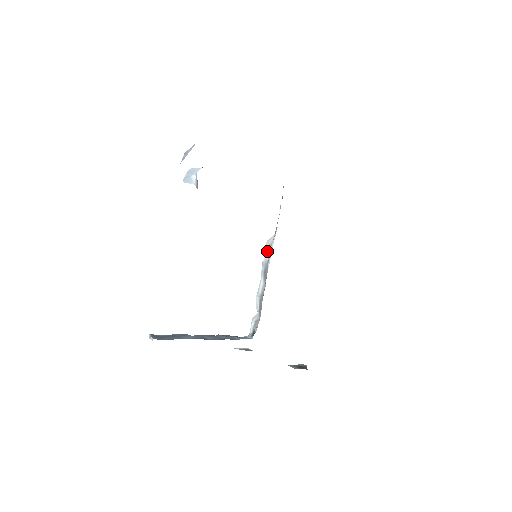
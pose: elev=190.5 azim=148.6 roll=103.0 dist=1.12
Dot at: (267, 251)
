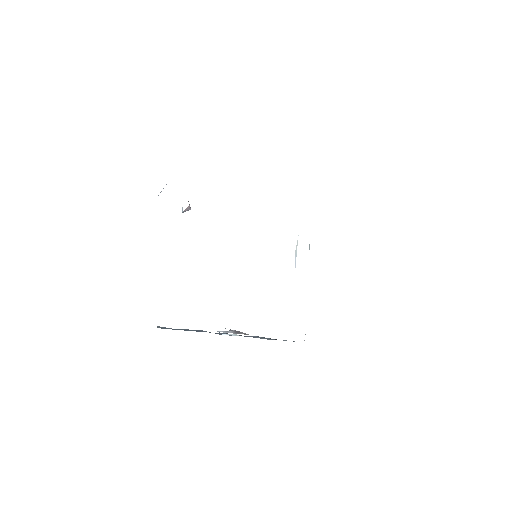
Dot at: occluded
